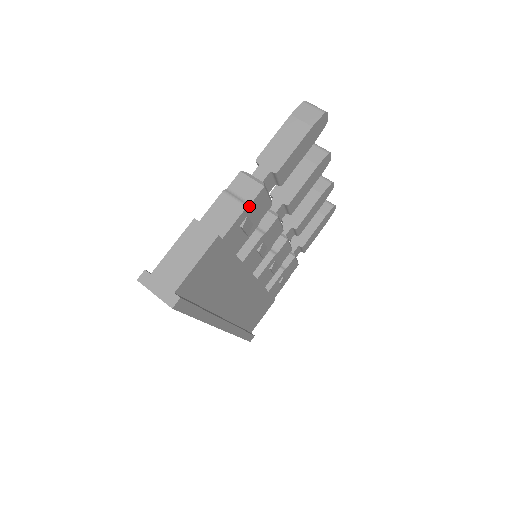
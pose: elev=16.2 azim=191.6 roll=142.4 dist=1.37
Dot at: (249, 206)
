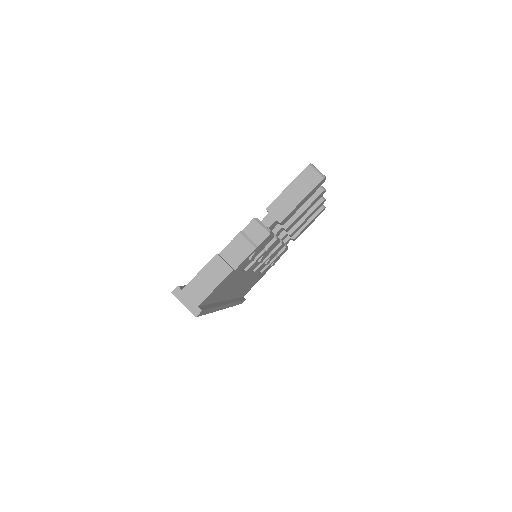
Dot at: (257, 247)
